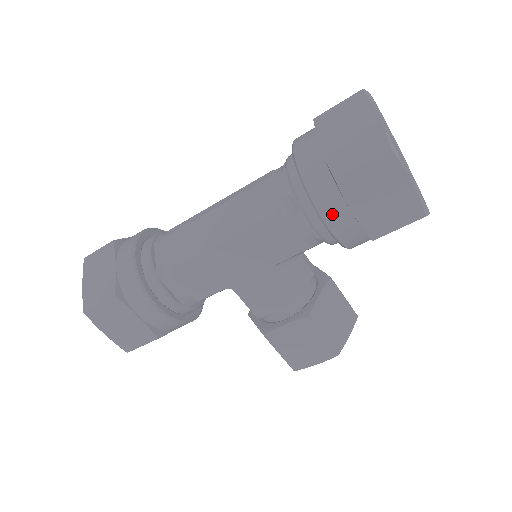
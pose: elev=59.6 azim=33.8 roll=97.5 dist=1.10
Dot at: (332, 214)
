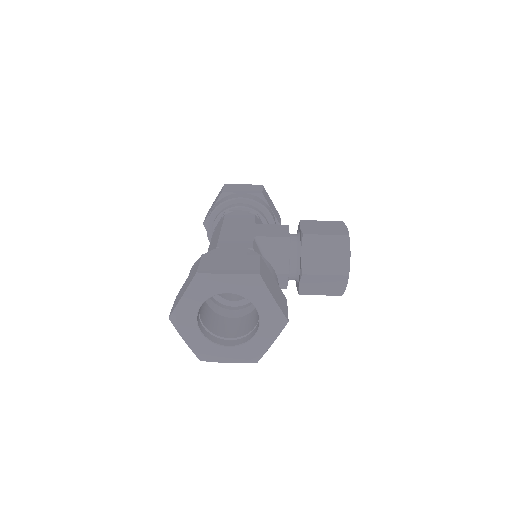
Dot at: (238, 196)
